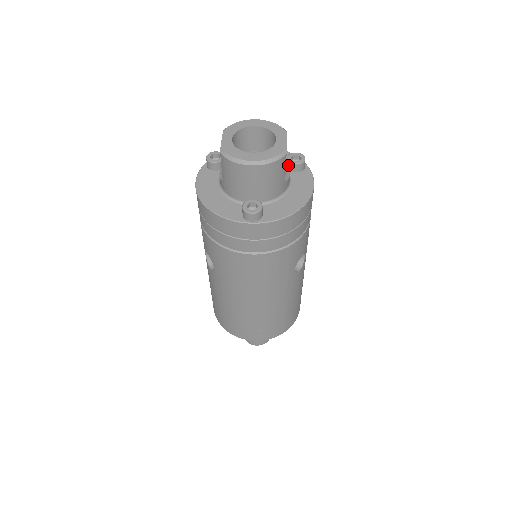
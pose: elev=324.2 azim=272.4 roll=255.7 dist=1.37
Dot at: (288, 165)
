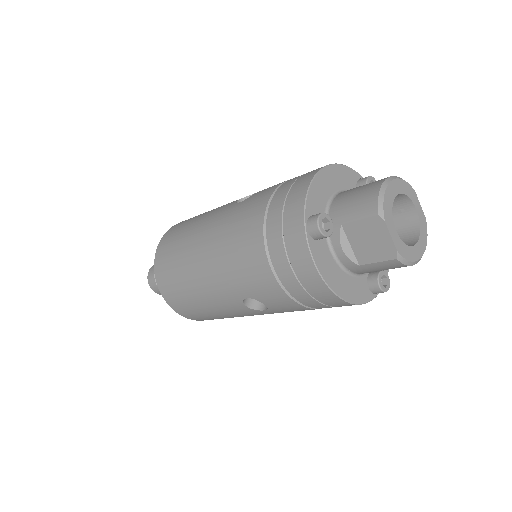
Dot at: occluded
